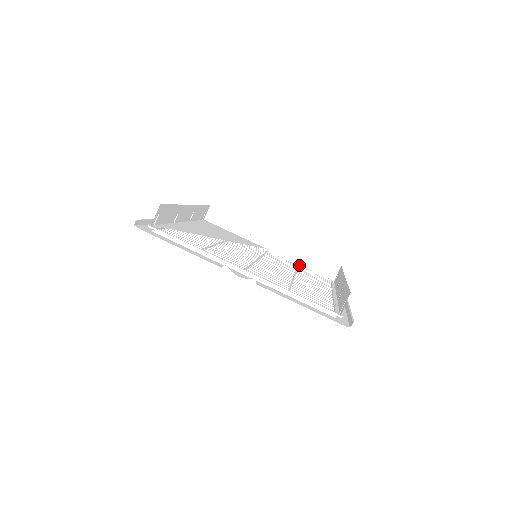
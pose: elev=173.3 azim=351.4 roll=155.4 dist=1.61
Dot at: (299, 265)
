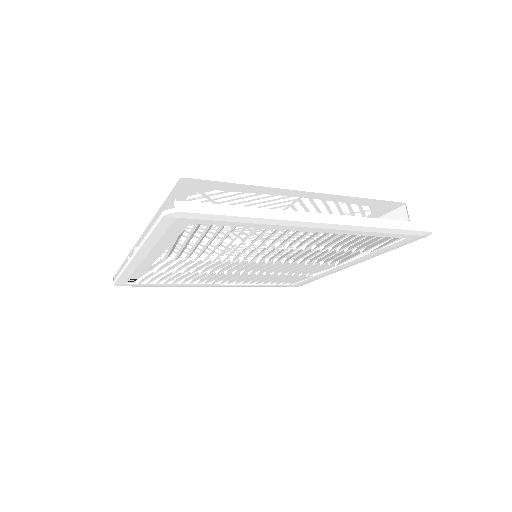
Dot at: occluded
